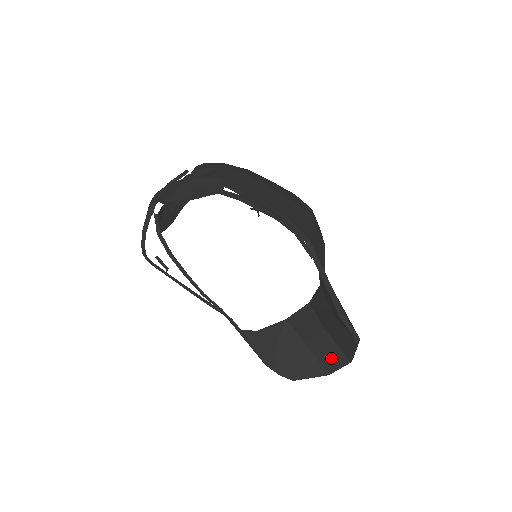
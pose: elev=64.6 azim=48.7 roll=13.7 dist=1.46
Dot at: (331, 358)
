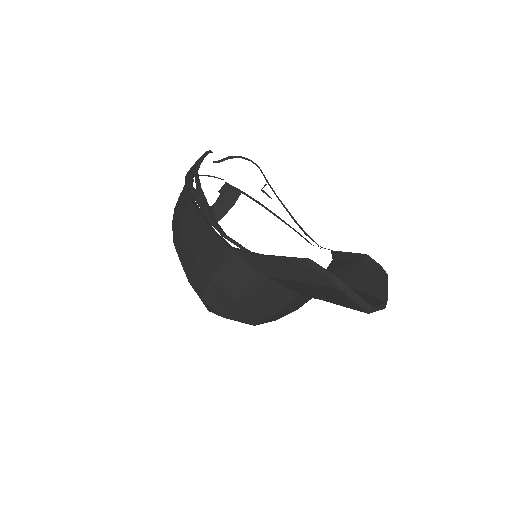
Dot at: (366, 299)
